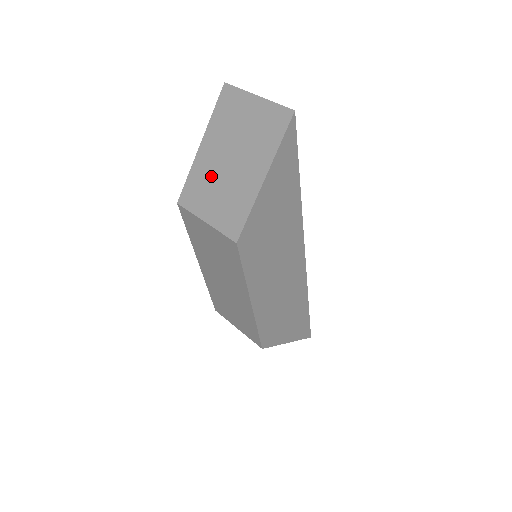
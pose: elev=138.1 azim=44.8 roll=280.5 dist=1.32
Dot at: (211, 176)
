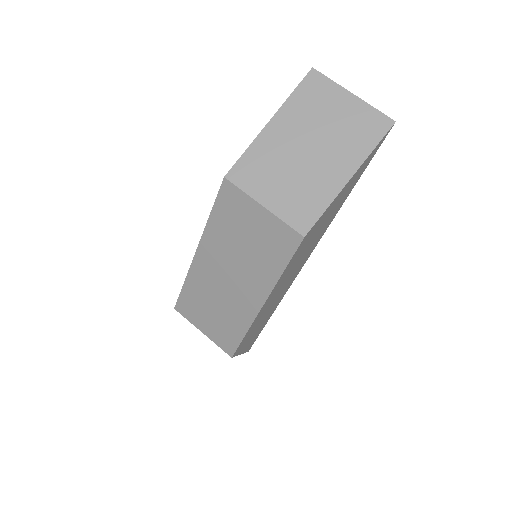
Dot at: (280, 159)
